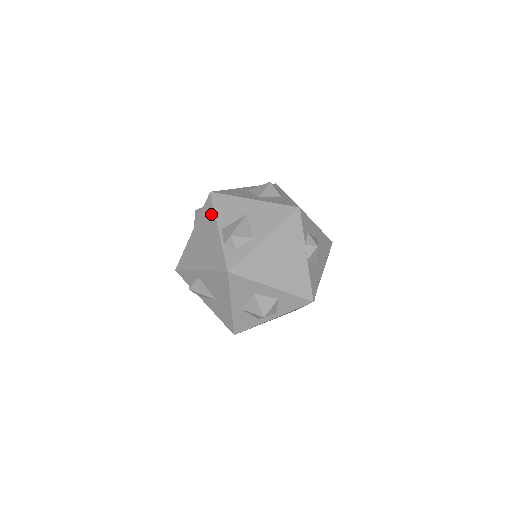
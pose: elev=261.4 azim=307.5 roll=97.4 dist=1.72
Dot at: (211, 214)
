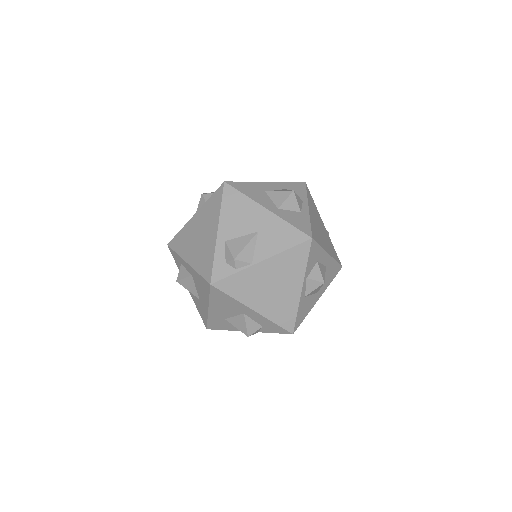
Dot at: (181, 233)
